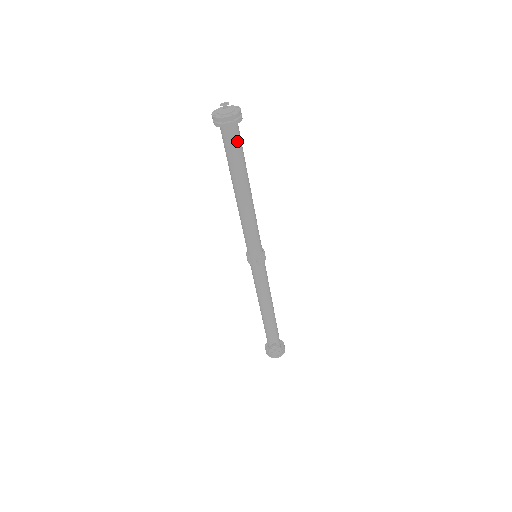
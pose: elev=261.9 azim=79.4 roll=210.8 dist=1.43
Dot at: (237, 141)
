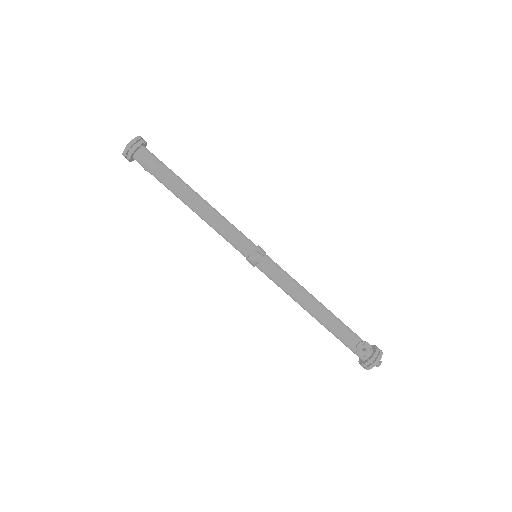
Dot at: (154, 159)
